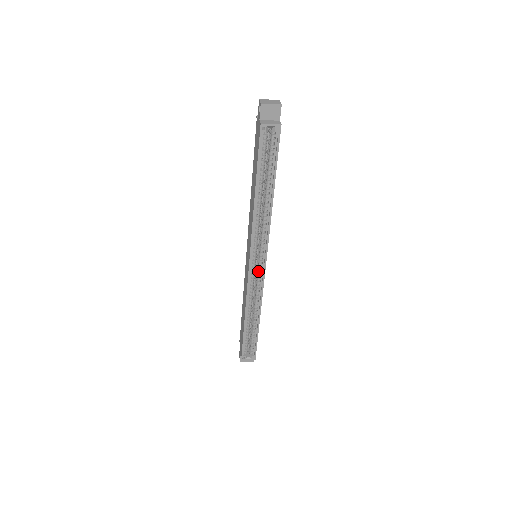
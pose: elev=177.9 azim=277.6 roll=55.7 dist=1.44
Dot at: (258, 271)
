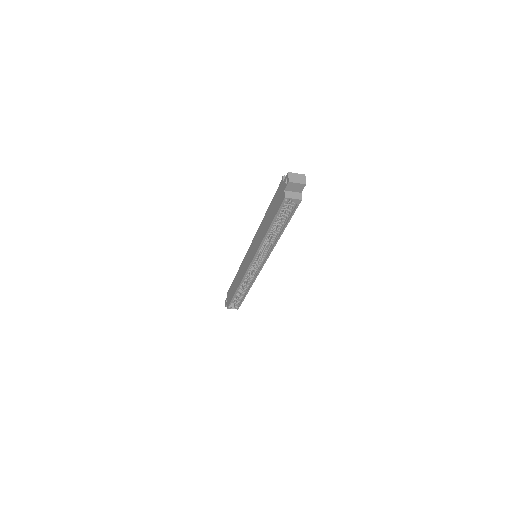
Dot at: (255, 268)
